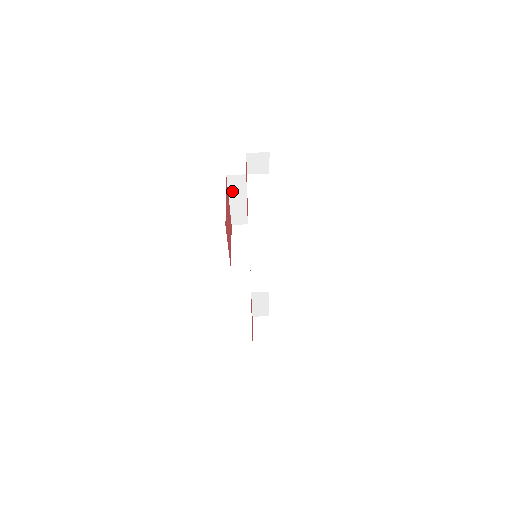
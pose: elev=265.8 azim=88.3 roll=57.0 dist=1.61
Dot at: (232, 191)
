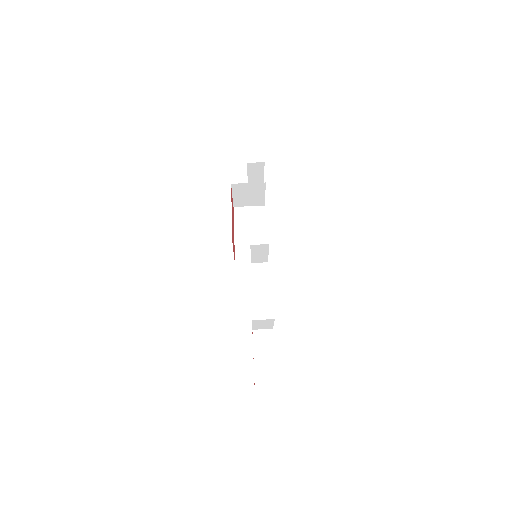
Dot at: (237, 223)
